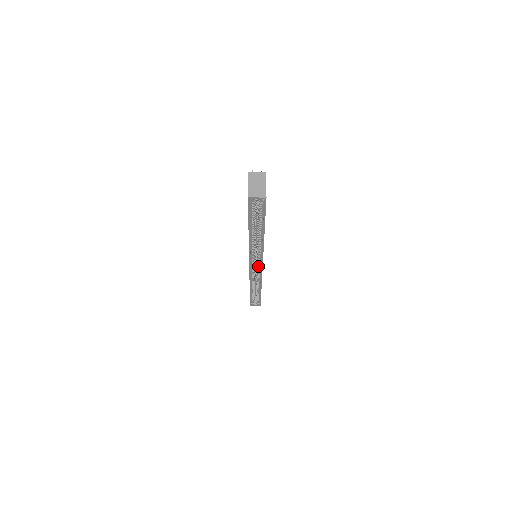
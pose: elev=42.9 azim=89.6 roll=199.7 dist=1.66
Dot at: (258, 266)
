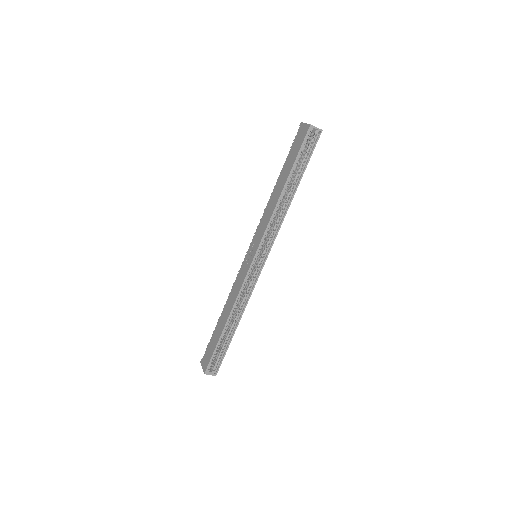
Dot at: (259, 264)
